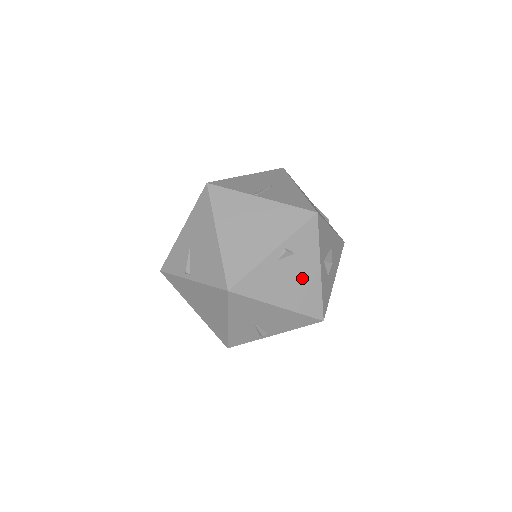
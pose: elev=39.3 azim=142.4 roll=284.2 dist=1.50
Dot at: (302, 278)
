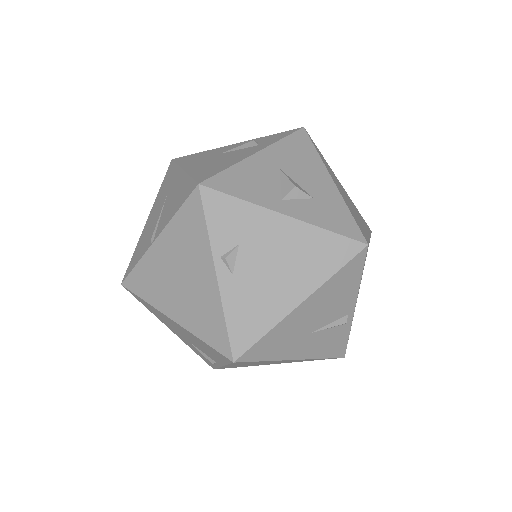
Dot at: (281, 250)
